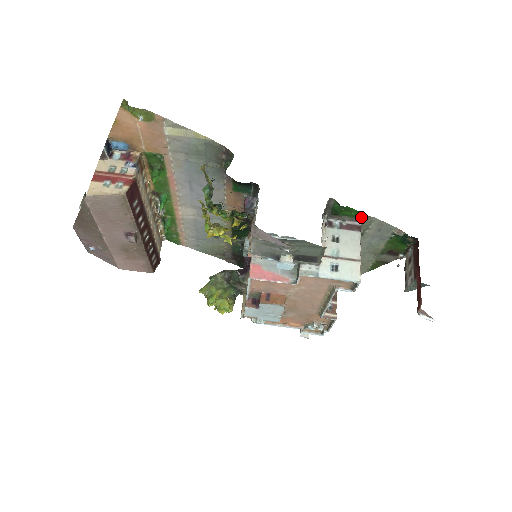
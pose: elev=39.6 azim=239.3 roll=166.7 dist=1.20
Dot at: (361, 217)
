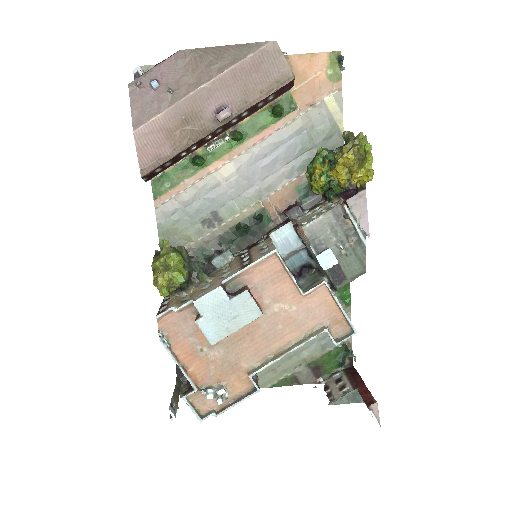
Dot at: (344, 302)
